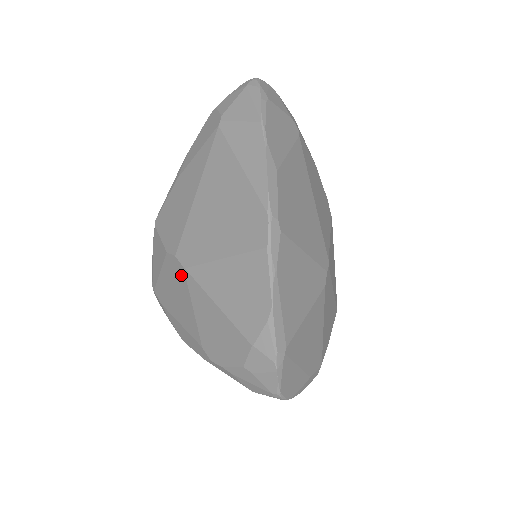
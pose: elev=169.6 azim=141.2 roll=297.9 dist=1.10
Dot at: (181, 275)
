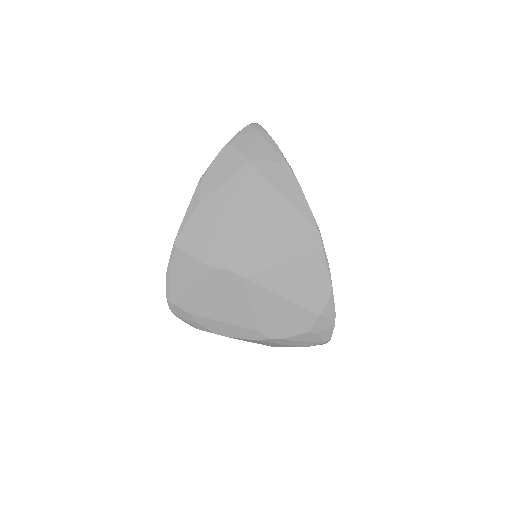
Dot at: (236, 283)
